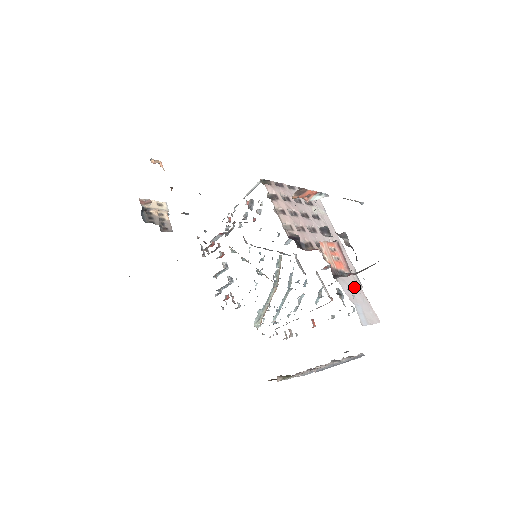
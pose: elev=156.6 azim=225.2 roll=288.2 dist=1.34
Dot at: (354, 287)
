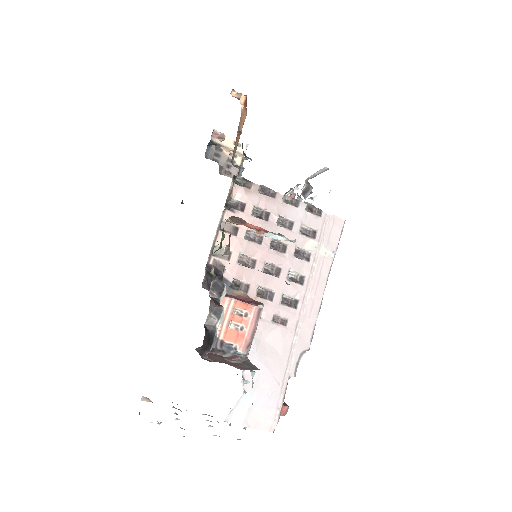
Dot at: (274, 370)
